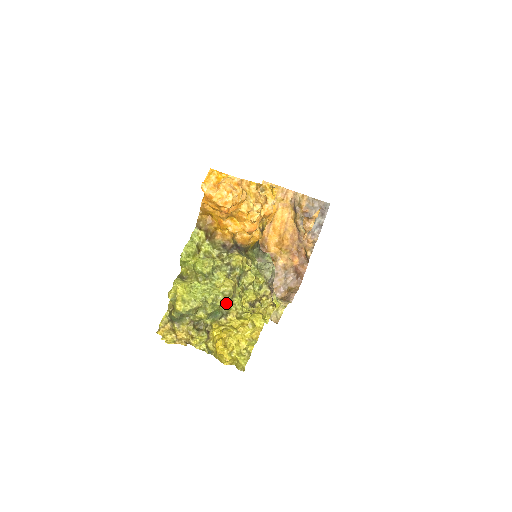
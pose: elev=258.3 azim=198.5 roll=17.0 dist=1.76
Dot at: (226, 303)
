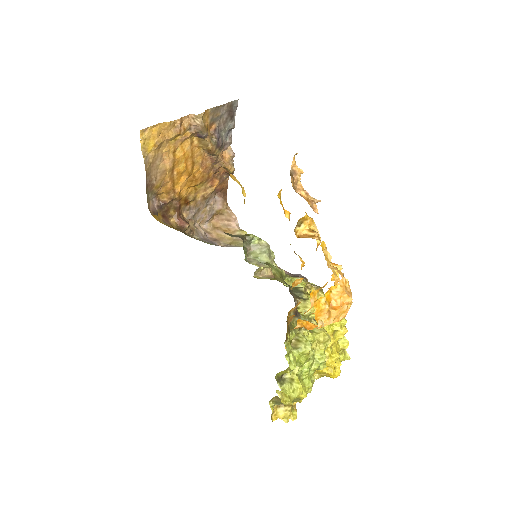
Dot at: occluded
